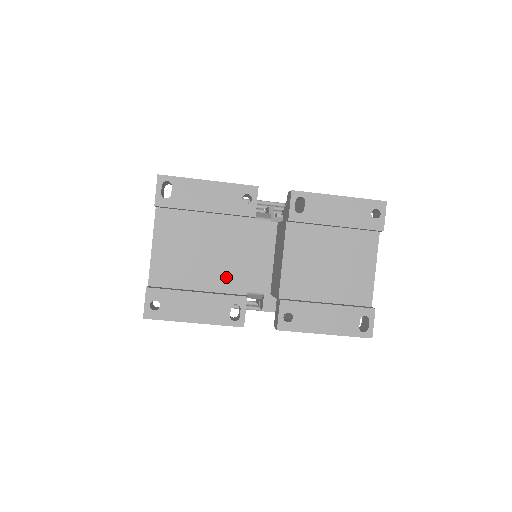
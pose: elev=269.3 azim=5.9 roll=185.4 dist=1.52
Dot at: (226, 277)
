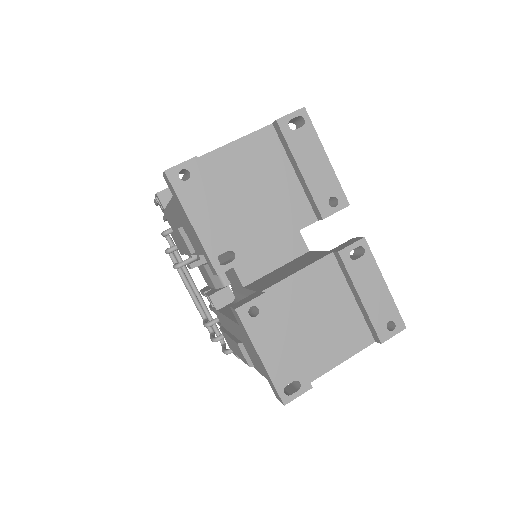
Dot at: (250, 229)
